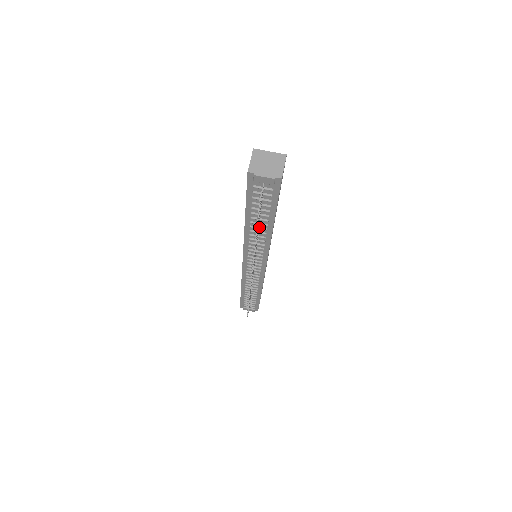
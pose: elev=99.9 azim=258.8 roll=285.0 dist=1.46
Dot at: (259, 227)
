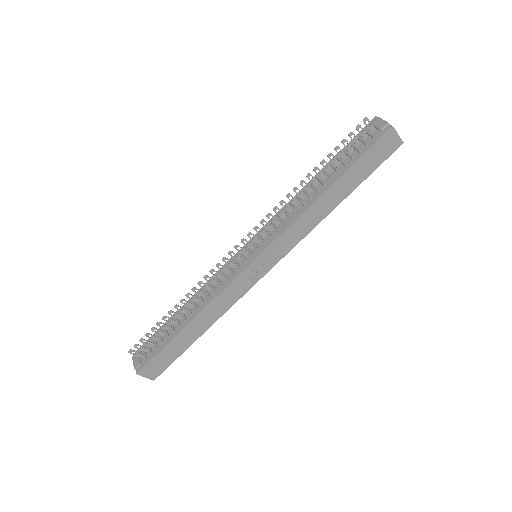
Dot at: (315, 188)
